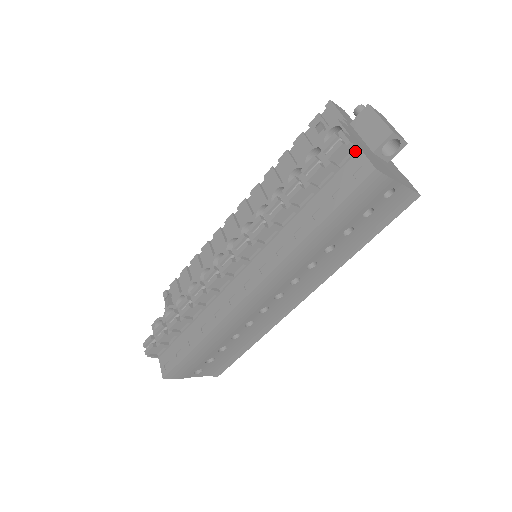
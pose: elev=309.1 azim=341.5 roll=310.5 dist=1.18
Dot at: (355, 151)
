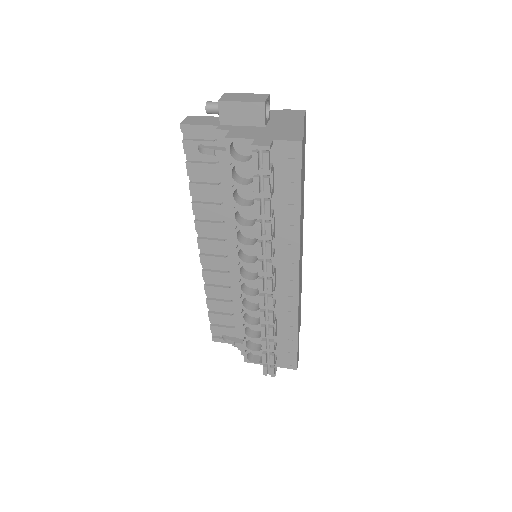
Dot at: (272, 145)
